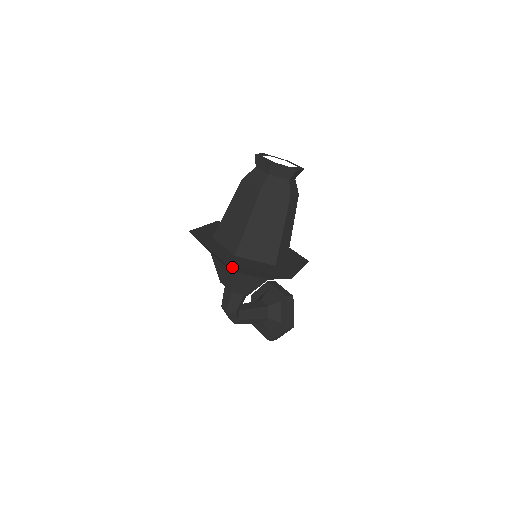
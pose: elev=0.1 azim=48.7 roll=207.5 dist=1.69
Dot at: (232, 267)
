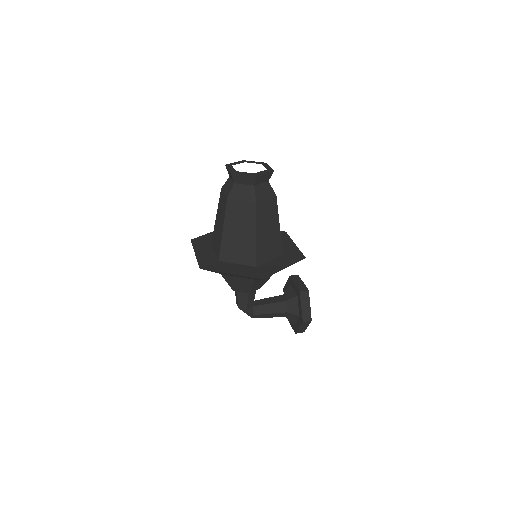
Dot at: occluded
